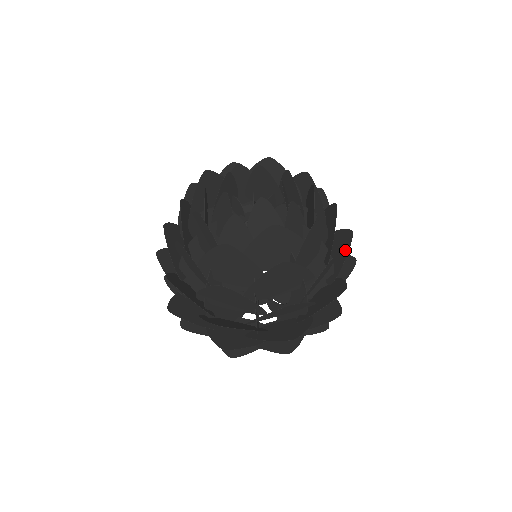
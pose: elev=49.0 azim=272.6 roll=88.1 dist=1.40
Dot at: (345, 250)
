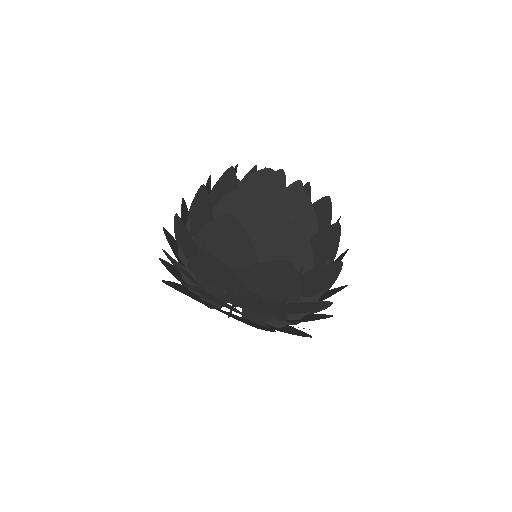
Dot at: occluded
